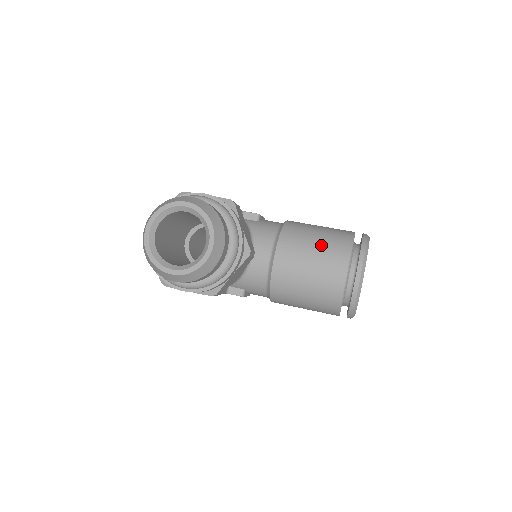
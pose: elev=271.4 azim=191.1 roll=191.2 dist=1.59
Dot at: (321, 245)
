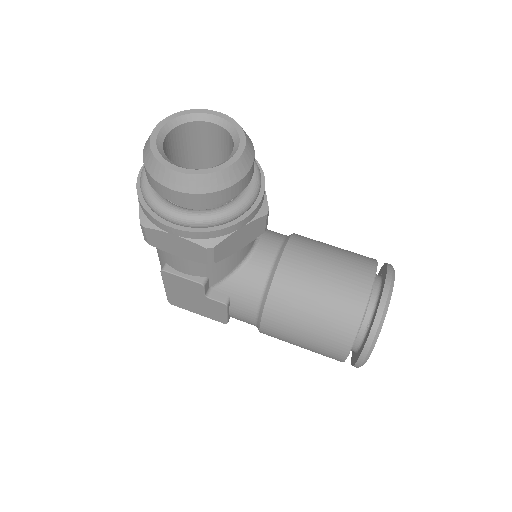
Dot at: (341, 253)
